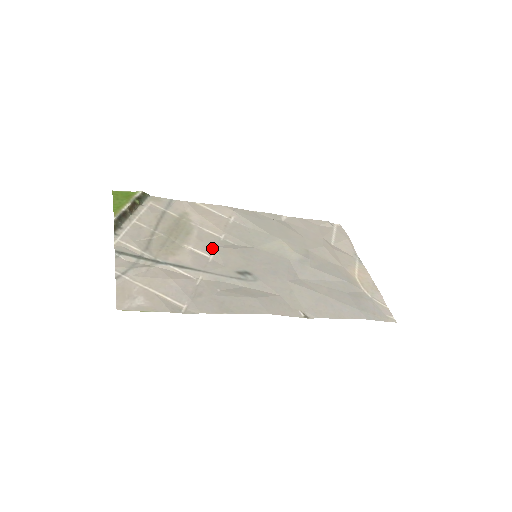
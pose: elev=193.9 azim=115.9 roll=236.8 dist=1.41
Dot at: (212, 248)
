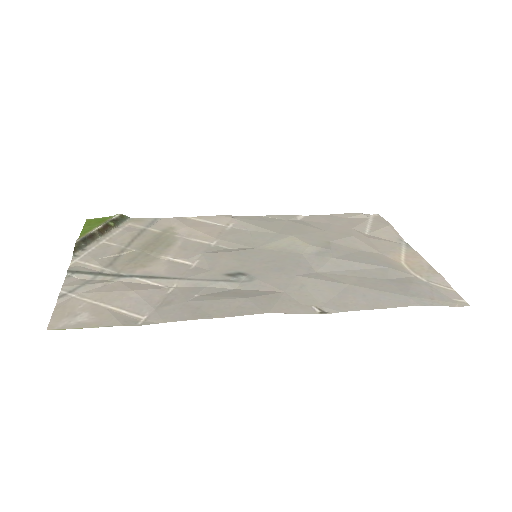
Dot at: (197, 255)
